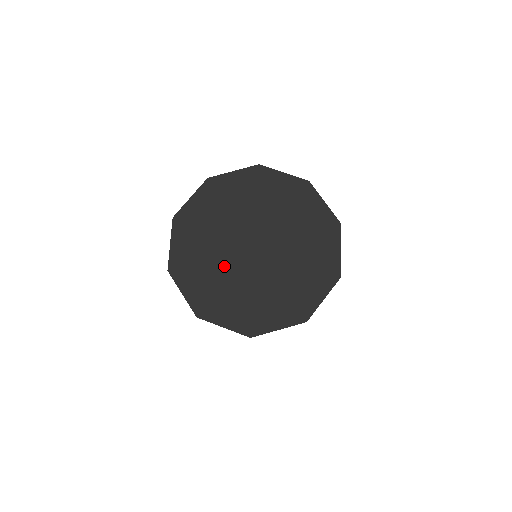
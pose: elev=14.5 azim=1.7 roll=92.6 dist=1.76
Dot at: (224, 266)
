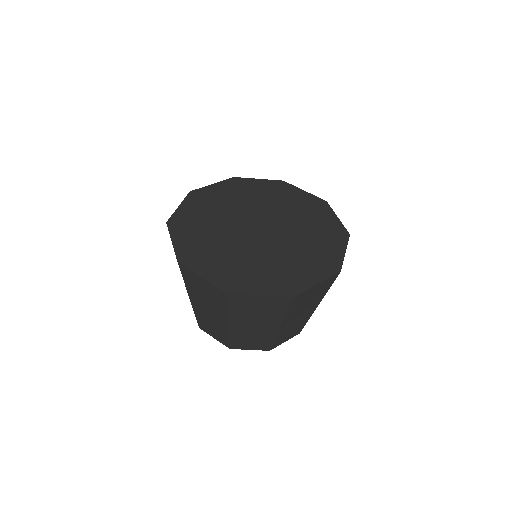
Dot at: (225, 219)
